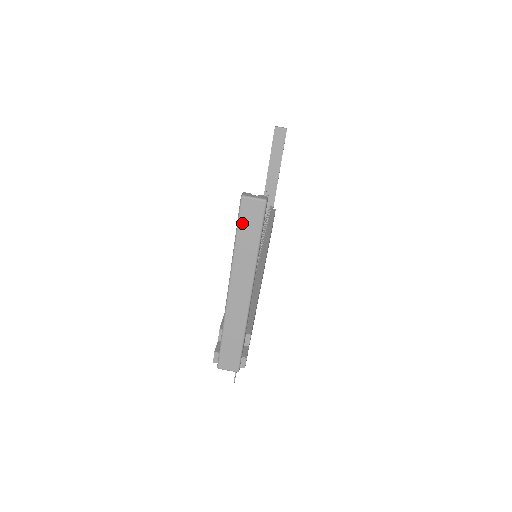
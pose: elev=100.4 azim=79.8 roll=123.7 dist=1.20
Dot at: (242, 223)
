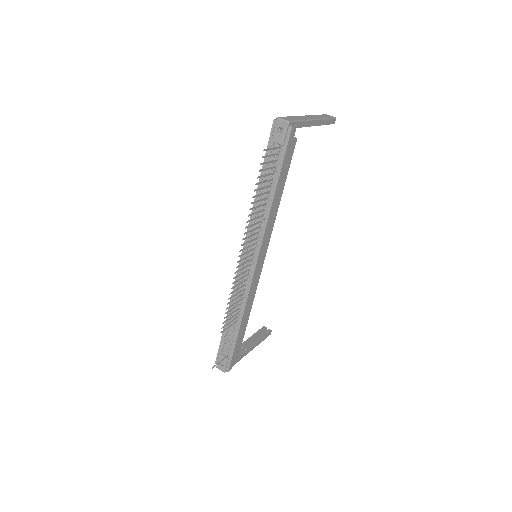
Dot at: (322, 115)
